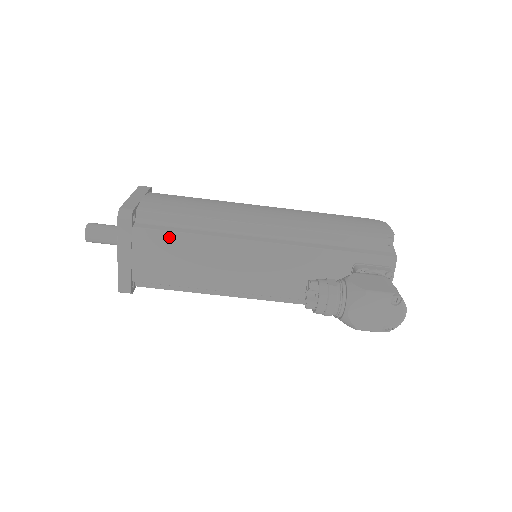
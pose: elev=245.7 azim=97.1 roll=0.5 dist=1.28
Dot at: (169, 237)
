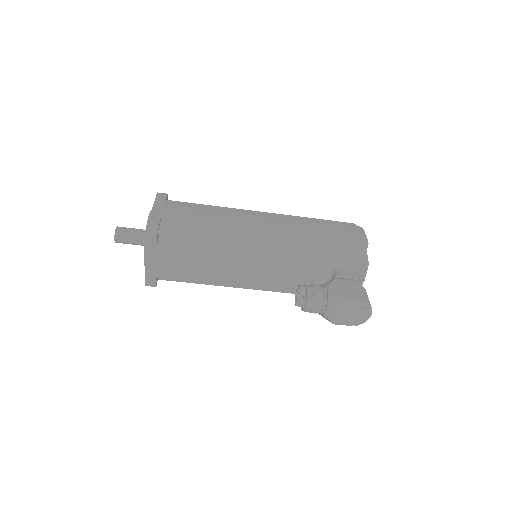
Dot at: (187, 248)
